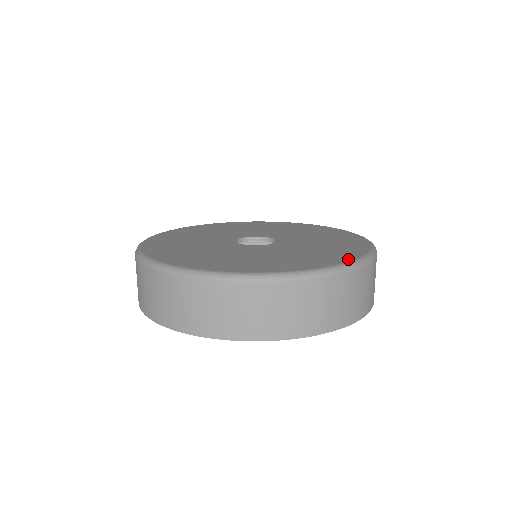
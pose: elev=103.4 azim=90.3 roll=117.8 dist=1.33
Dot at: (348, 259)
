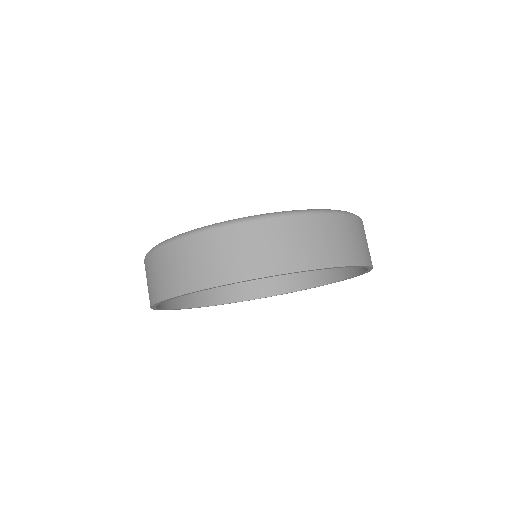
Dot at: occluded
